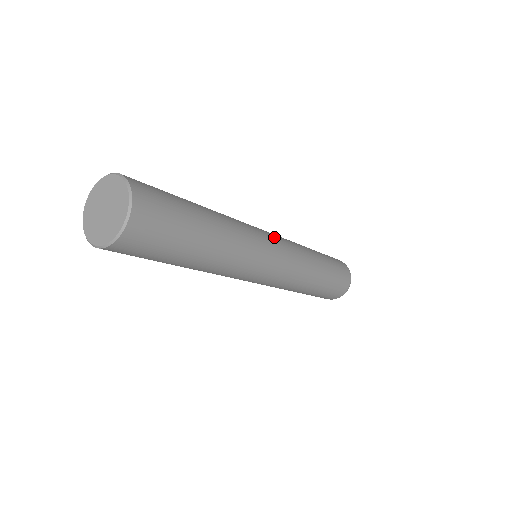
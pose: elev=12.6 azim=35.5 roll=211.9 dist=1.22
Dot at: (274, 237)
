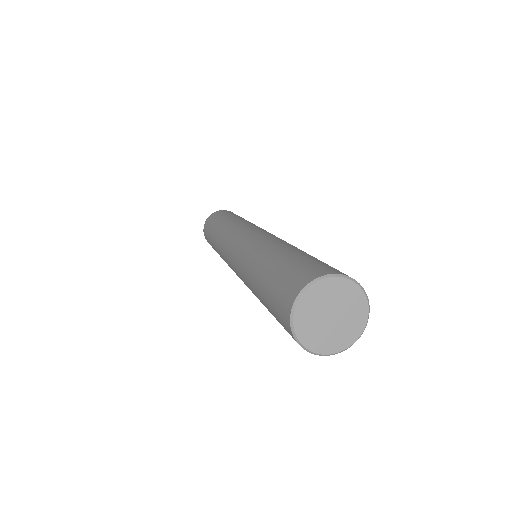
Dot at: occluded
